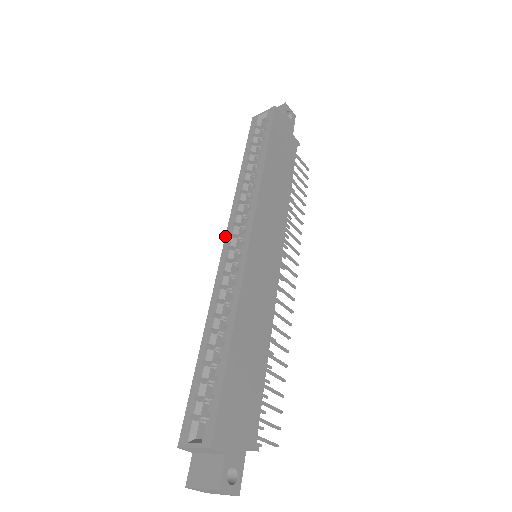
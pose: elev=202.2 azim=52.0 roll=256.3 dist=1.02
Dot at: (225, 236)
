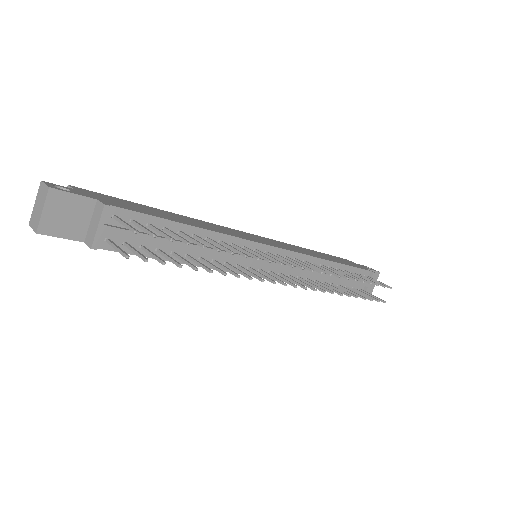
Dot at: occluded
